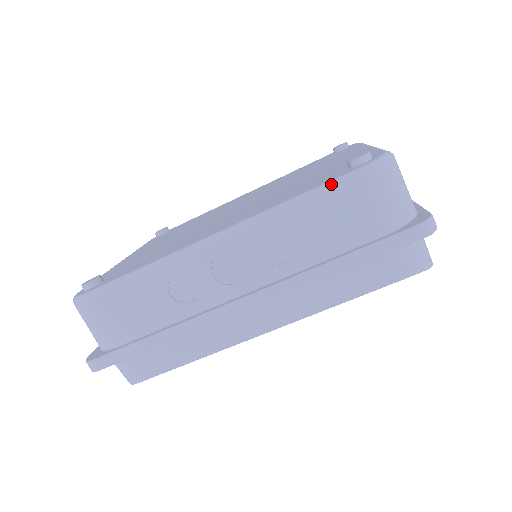
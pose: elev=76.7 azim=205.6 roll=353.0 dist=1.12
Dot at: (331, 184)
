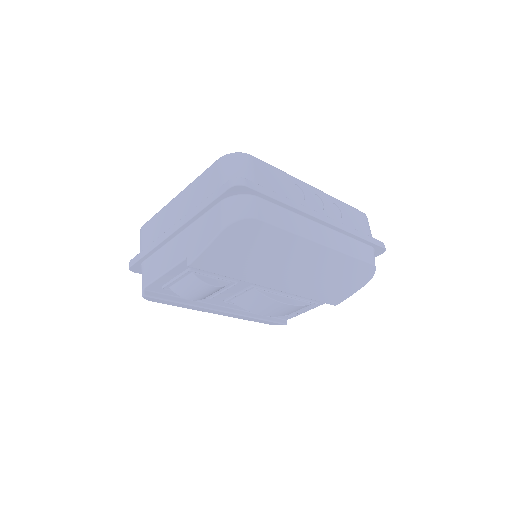
Dot at: (355, 208)
